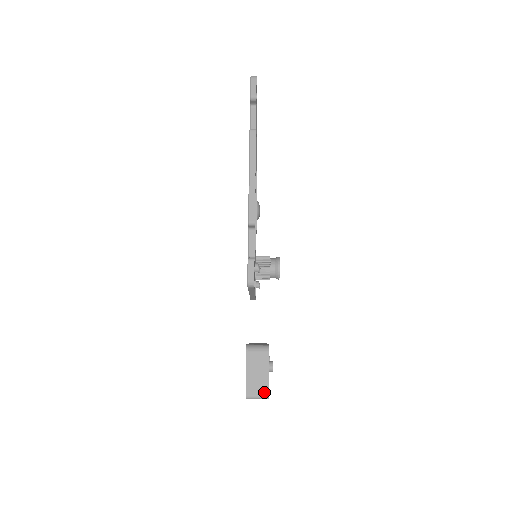
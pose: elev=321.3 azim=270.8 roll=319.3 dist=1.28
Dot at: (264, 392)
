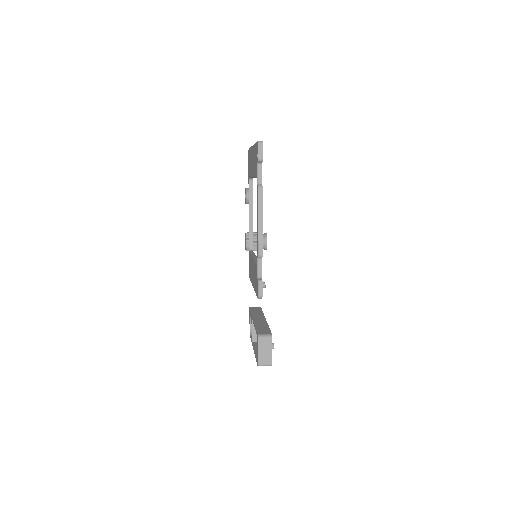
Dot at: (269, 363)
